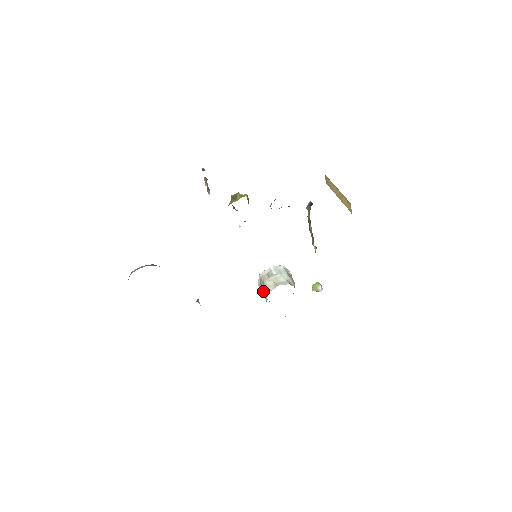
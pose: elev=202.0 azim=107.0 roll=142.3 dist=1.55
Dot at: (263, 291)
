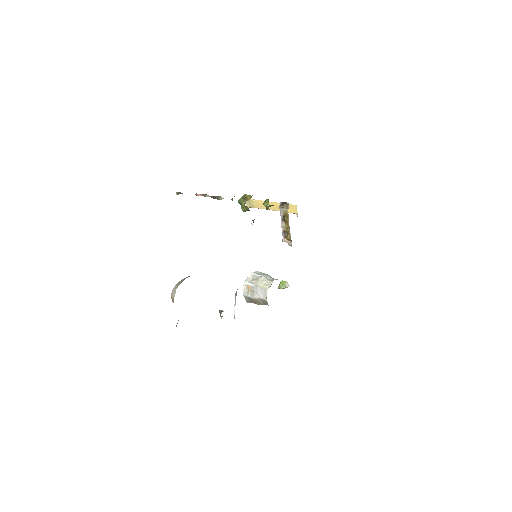
Dot at: (257, 294)
